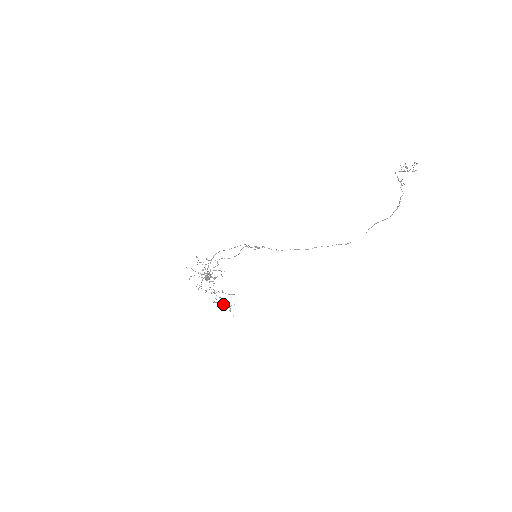
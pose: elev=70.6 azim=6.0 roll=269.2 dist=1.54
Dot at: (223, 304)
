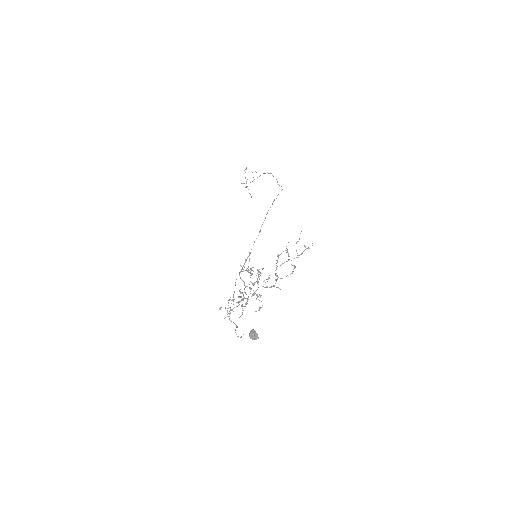
Dot at: (294, 266)
